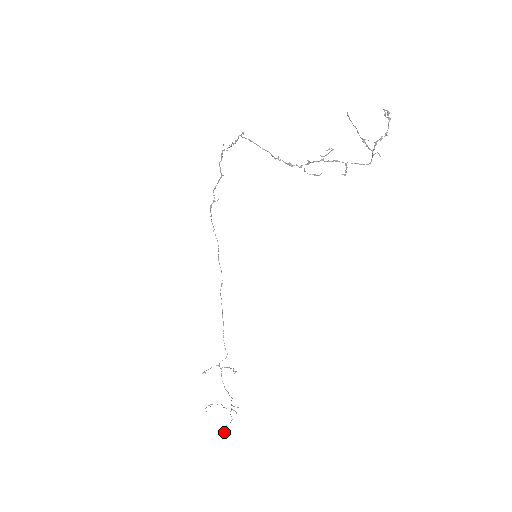
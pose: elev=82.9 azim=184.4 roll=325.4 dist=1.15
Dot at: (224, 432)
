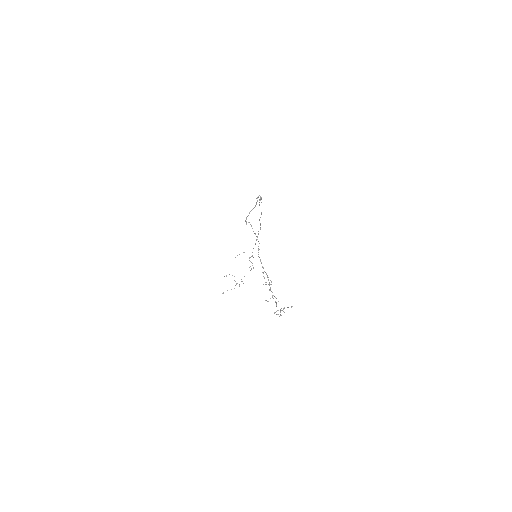
Dot at: occluded
